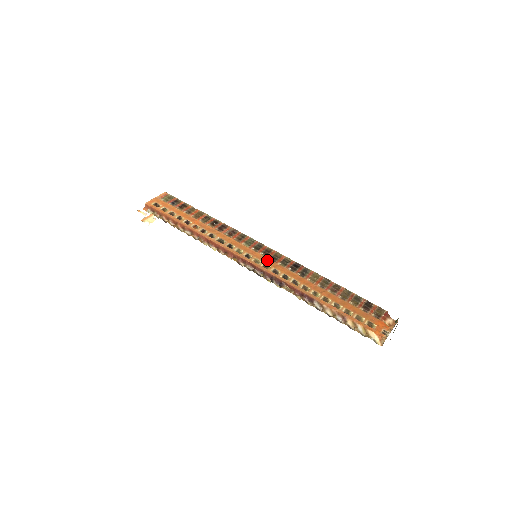
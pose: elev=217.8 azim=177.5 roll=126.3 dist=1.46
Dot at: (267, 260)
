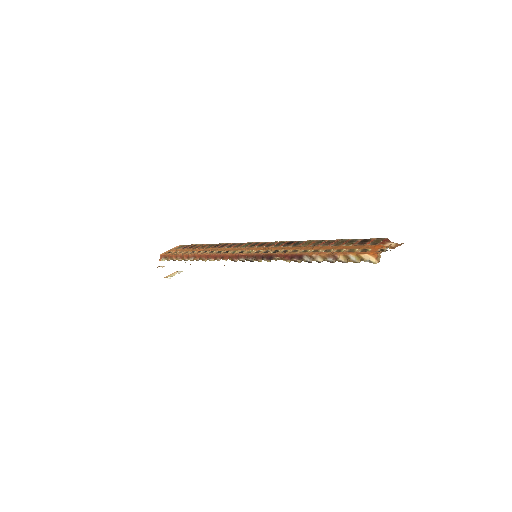
Dot at: (260, 248)
